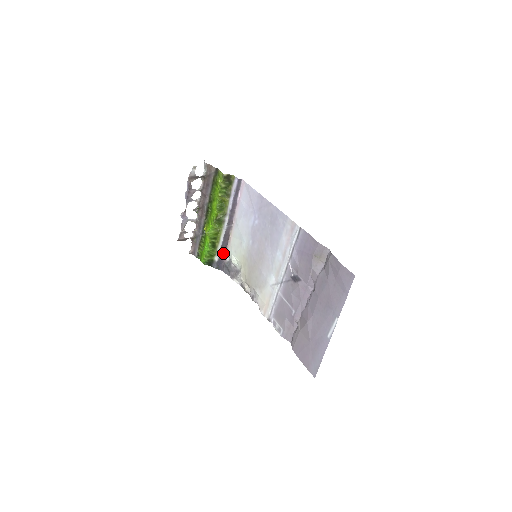
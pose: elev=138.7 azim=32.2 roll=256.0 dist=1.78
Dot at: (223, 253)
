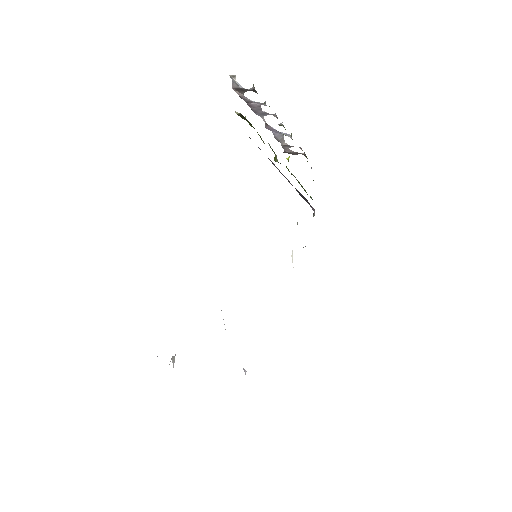
Dot at: (308, 202)
